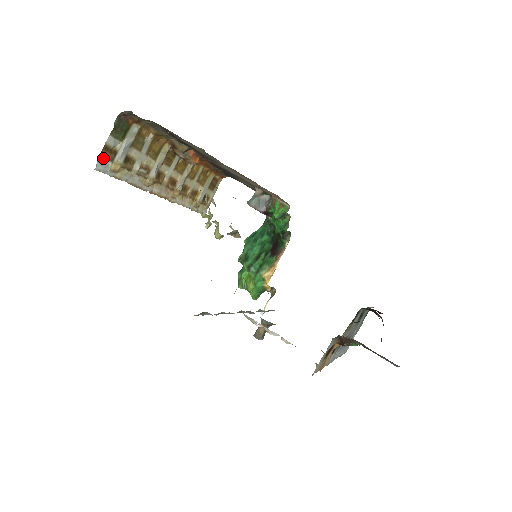
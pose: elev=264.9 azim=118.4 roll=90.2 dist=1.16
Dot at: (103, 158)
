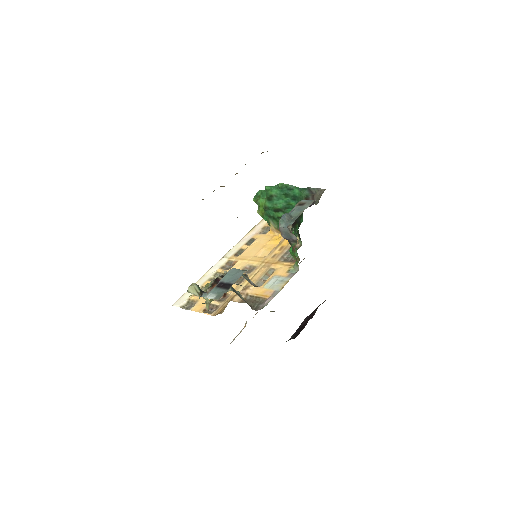
Dot at: occluded
